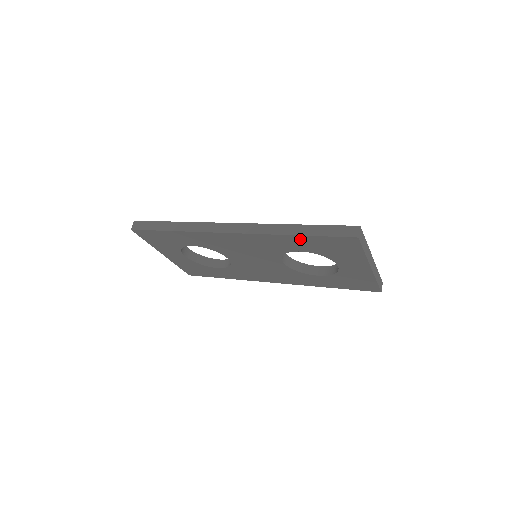
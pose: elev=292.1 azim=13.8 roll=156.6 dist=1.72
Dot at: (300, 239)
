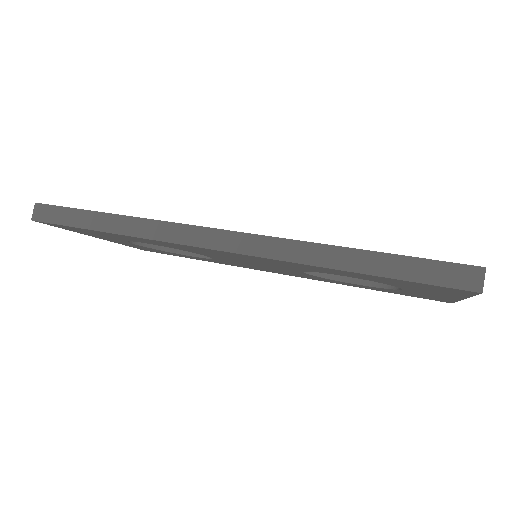
Dot at: (354, 273)
